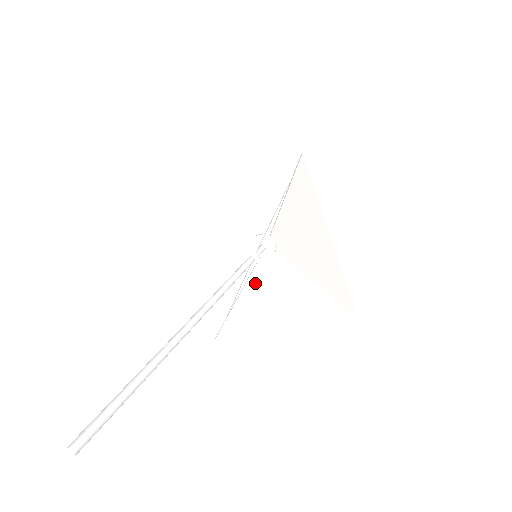
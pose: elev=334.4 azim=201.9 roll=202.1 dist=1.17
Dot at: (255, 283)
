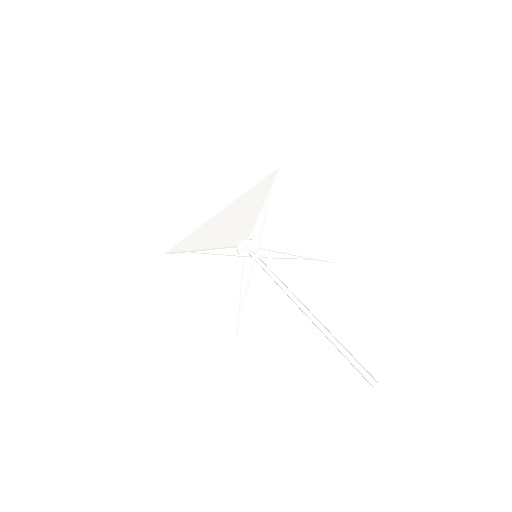
Dot at: occluded
